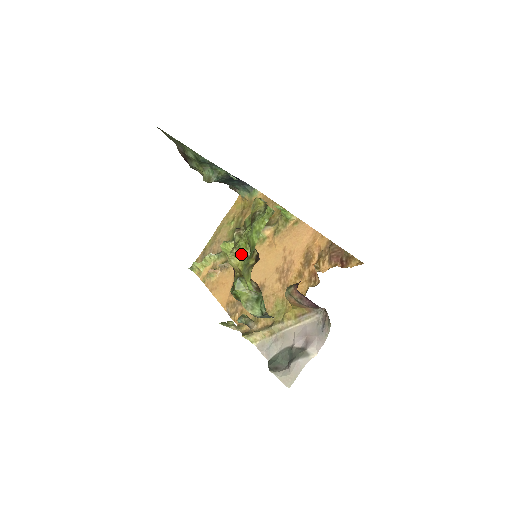
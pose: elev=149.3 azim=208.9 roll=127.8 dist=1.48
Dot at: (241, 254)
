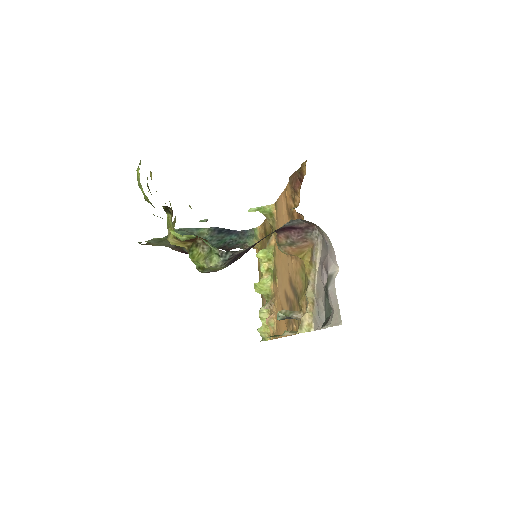
Dot at: (171, 227)
